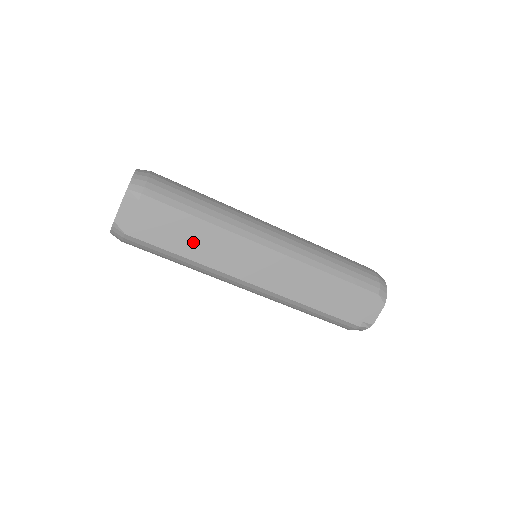
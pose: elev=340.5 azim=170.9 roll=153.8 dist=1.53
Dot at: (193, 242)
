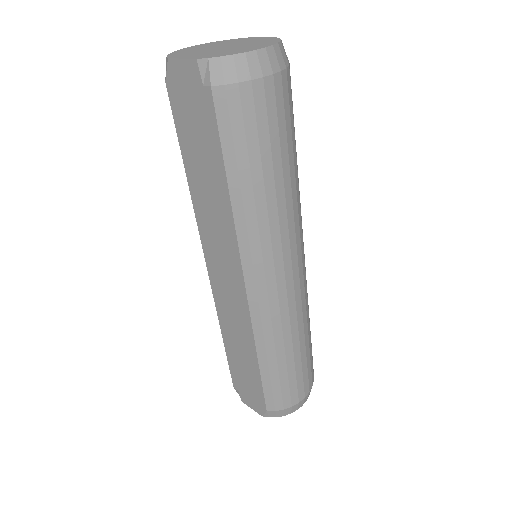
Dot at: (204, 183)
